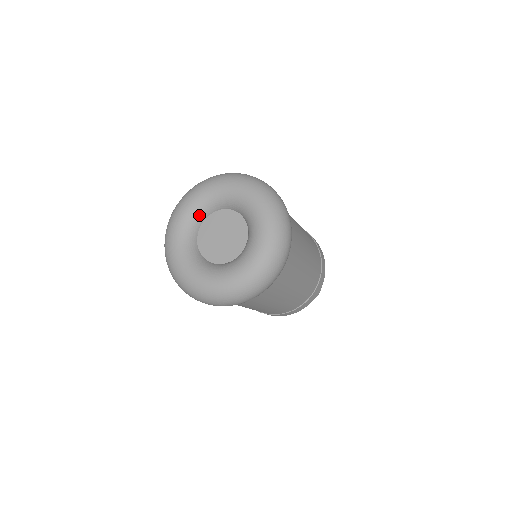
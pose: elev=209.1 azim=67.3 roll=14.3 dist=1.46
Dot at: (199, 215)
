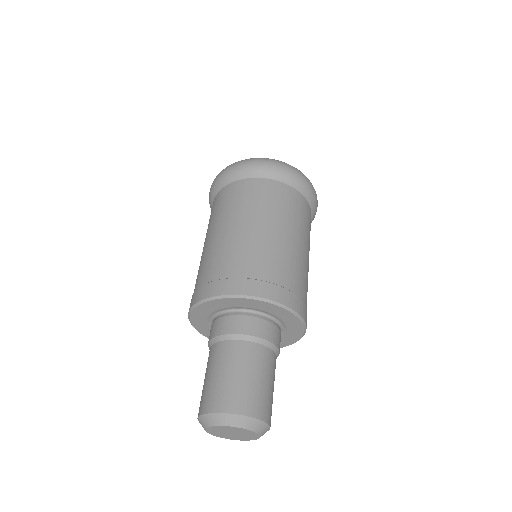
Dot at: occluded
